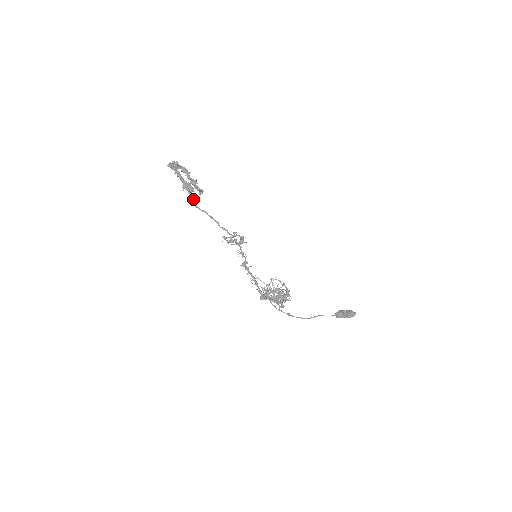
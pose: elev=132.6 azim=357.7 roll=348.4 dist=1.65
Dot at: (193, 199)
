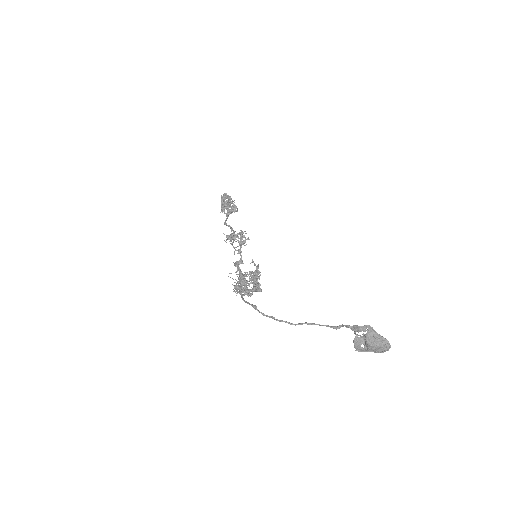
Dot at: (226, 219)
